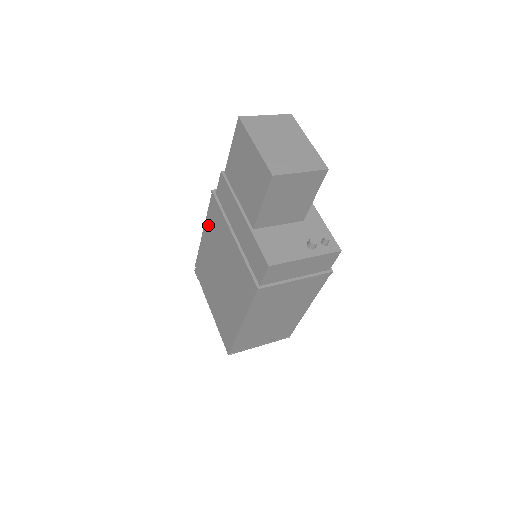
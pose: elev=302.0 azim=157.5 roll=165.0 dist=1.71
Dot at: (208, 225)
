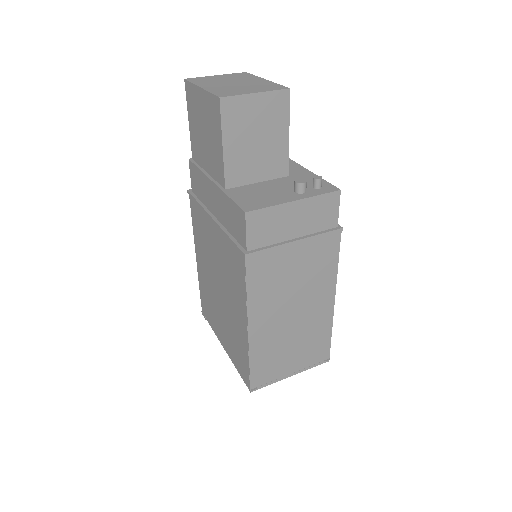
Dot at: (195, 237)
